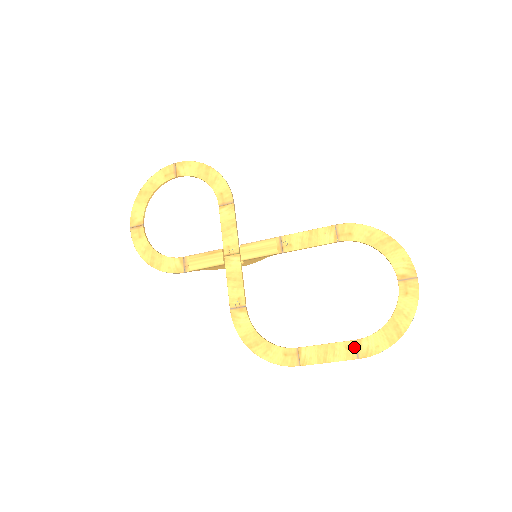
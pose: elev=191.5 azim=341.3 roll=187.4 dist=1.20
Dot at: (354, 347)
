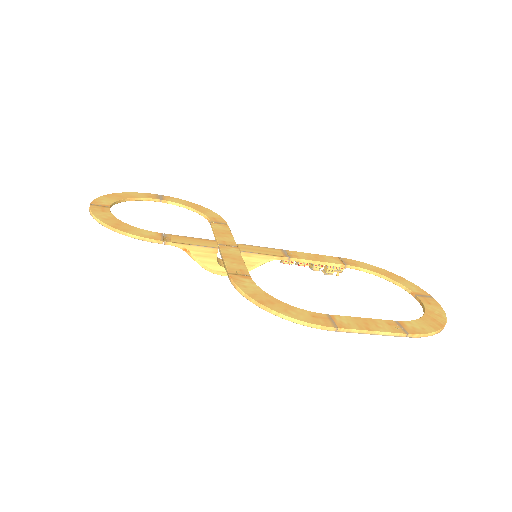
Dot at: (398, 325)
